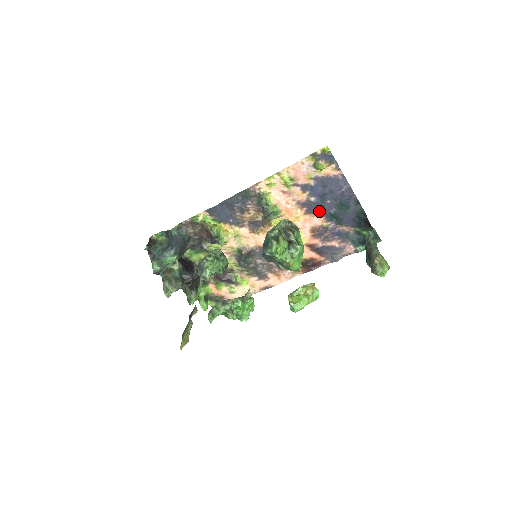
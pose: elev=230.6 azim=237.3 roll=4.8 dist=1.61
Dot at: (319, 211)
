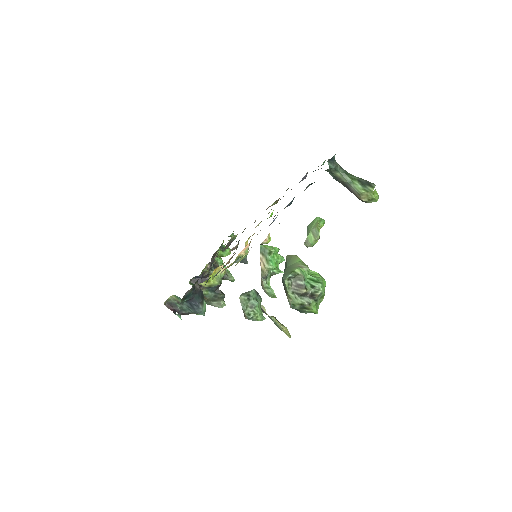
Dot at: occluded
